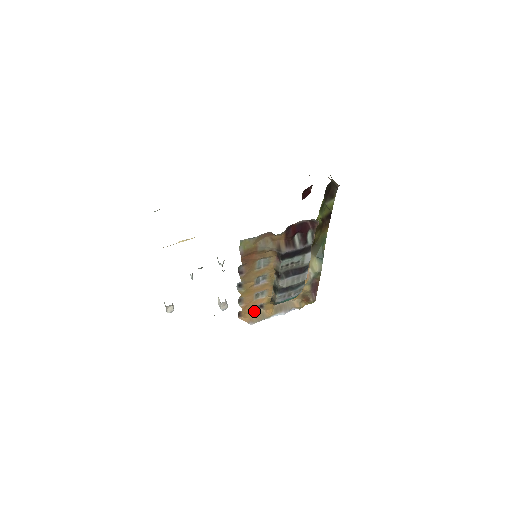
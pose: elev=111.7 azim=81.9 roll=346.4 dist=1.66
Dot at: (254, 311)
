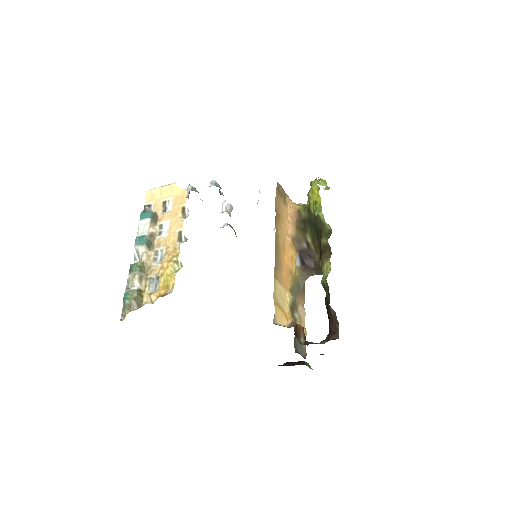
Dot at: occluded
